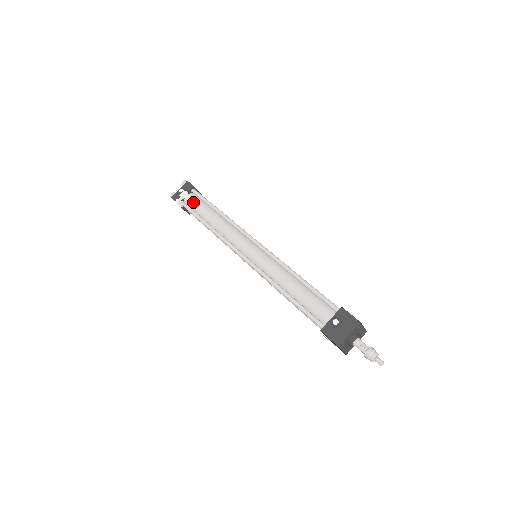
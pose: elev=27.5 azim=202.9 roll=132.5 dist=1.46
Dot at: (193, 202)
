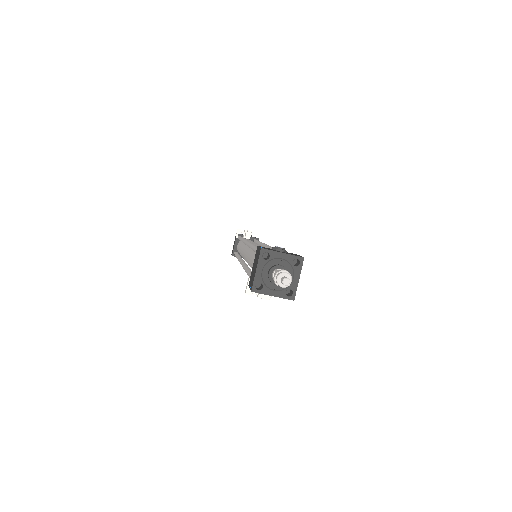
Dot at: (248, 239)
